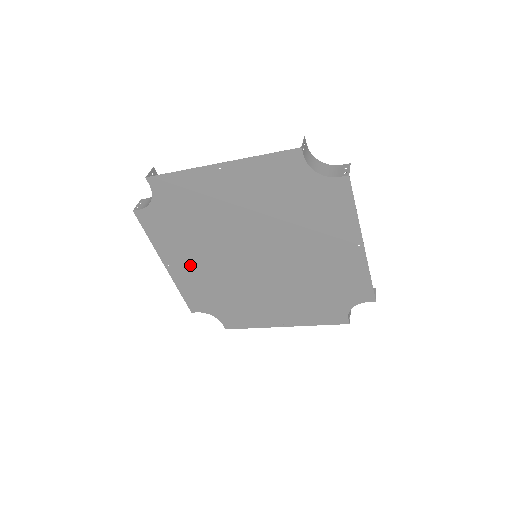
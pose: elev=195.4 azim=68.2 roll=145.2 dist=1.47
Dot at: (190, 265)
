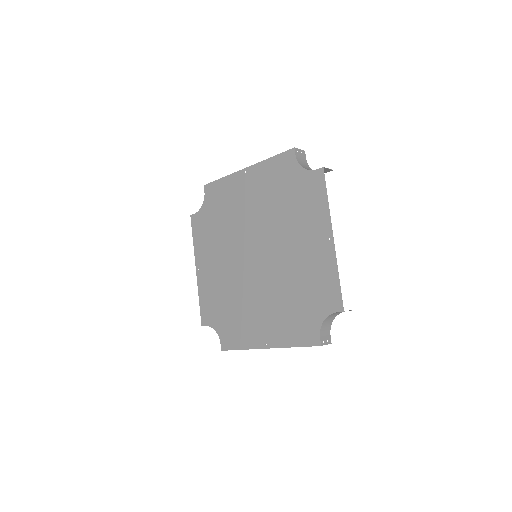
Dot at: (212, 268)
